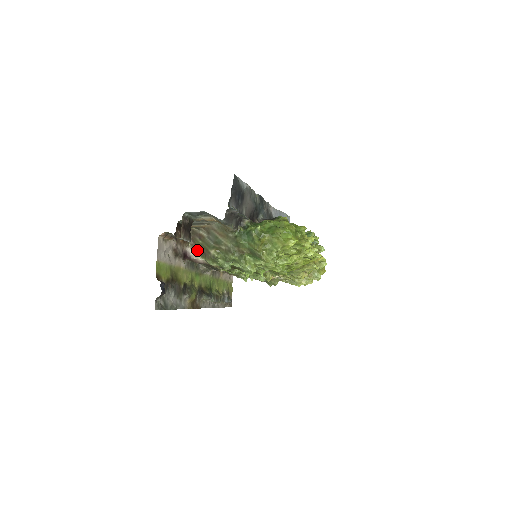
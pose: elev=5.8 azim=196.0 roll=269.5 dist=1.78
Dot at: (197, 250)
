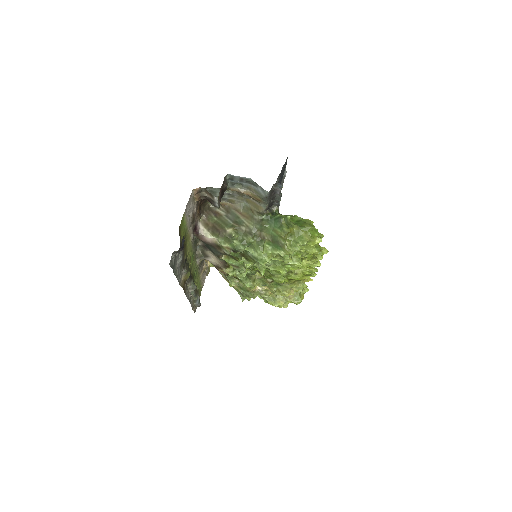
Dot at: (209, 226)
